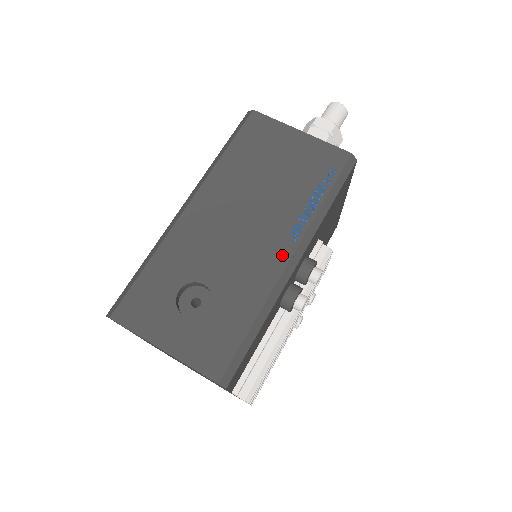
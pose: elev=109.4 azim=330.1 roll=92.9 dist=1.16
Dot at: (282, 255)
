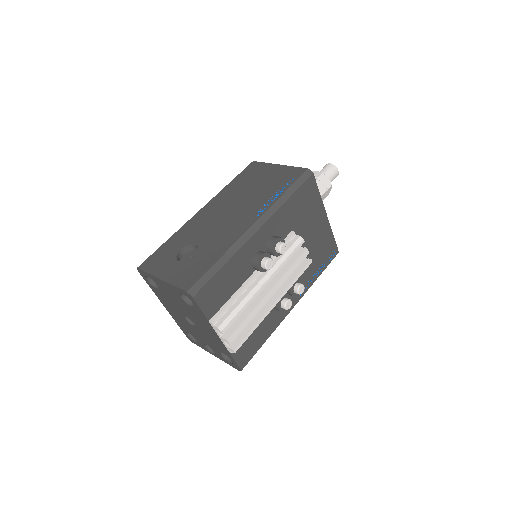
Dot at: (248, 224)
